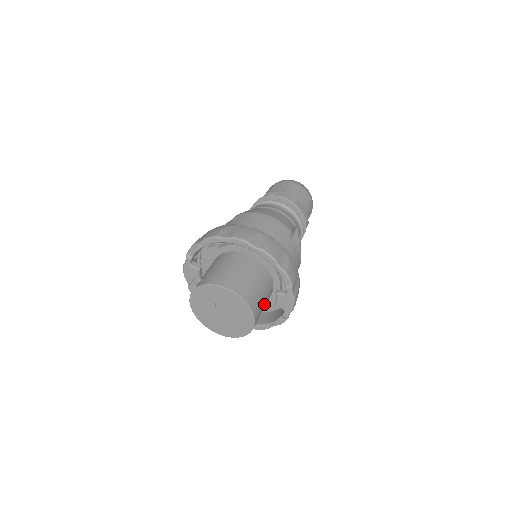
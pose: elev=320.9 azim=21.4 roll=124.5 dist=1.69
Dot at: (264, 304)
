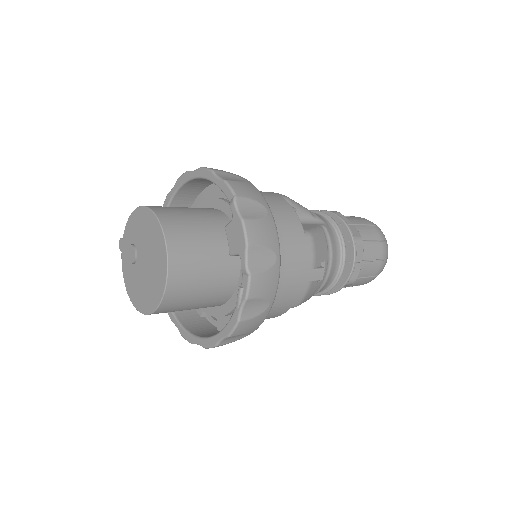
Dot at: (205, 245)
